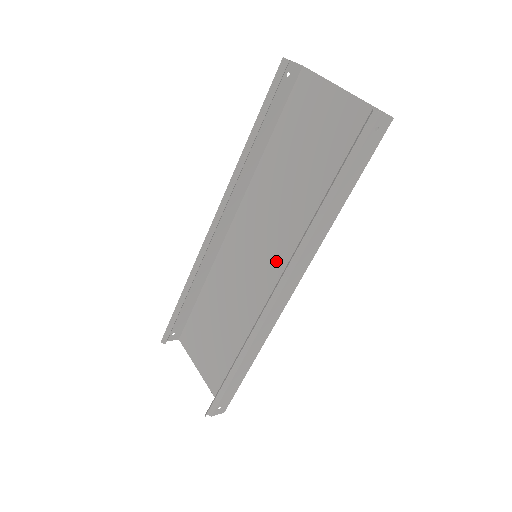
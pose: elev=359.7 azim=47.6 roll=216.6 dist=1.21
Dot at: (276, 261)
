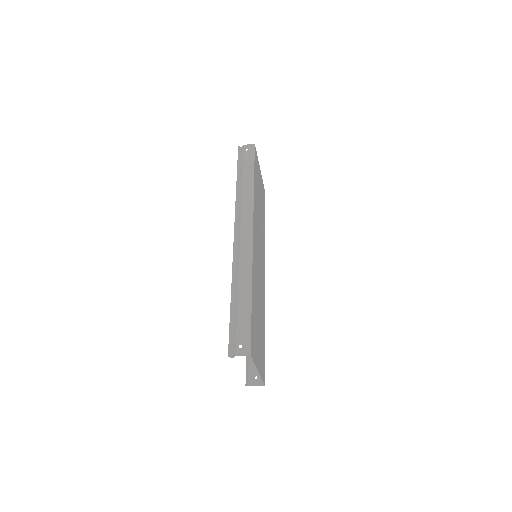
Dot at: (257, 241)
